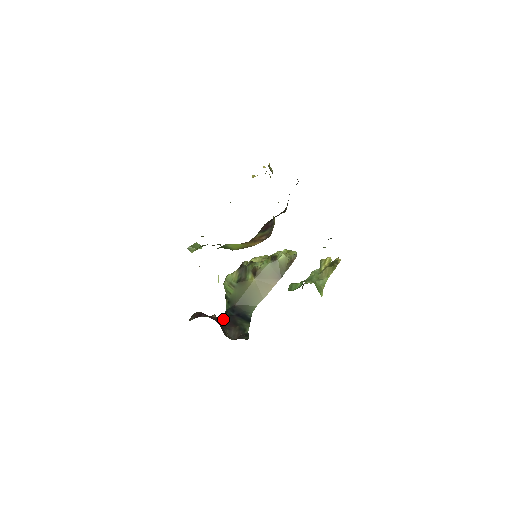
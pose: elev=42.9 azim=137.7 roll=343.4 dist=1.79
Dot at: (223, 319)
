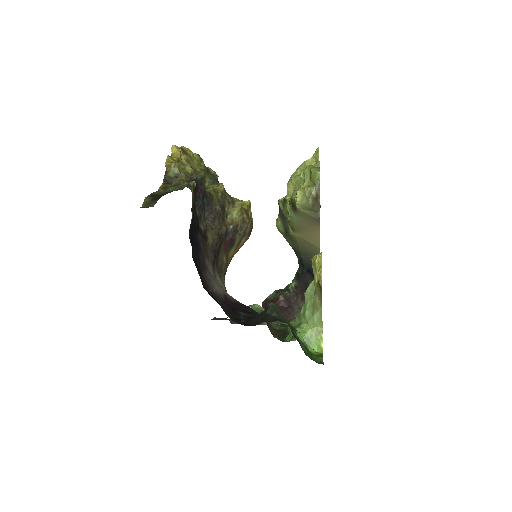
Dot at: (296, 284)
